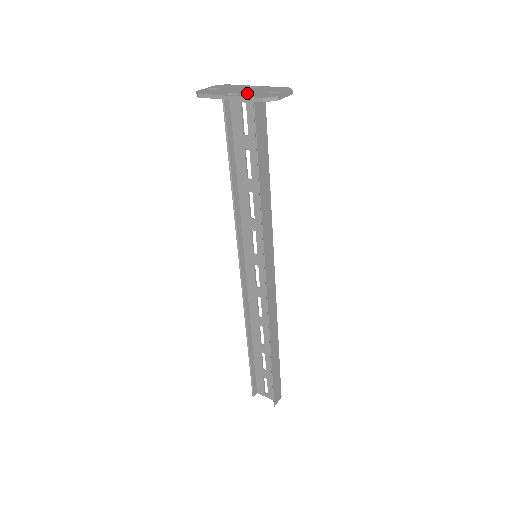
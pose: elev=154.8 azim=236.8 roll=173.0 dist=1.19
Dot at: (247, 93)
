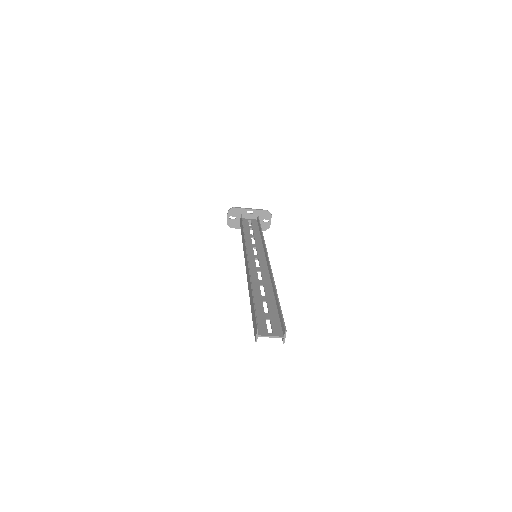
Dot at: (255, 215)
